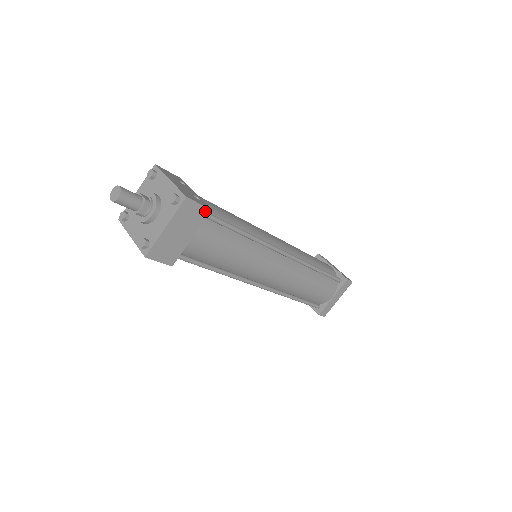
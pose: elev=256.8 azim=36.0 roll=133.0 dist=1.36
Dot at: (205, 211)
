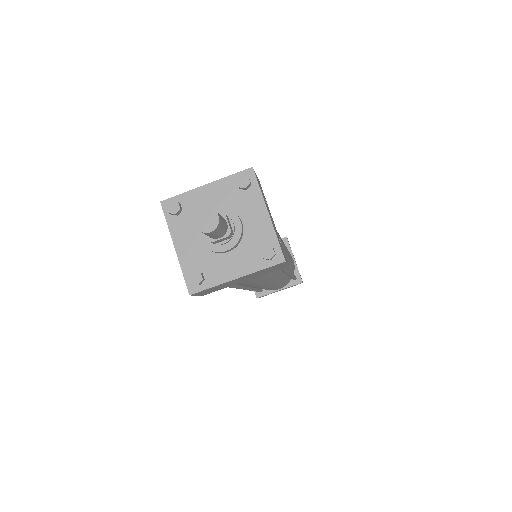
Dot at: (283, 266)
